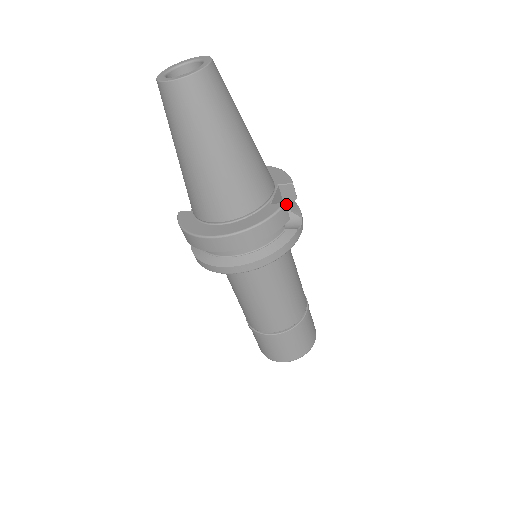
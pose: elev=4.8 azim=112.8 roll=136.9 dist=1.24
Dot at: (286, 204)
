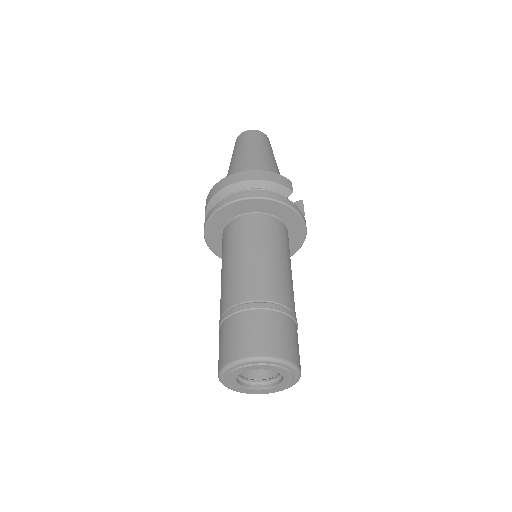
Dot at: occluded
